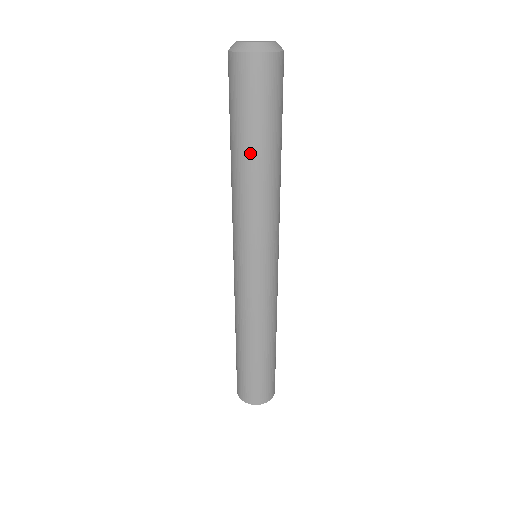
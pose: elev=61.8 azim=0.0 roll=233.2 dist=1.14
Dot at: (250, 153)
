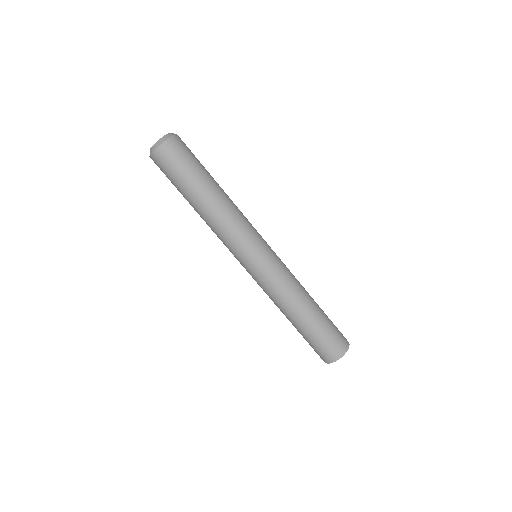
Dot at: (192, 202)
